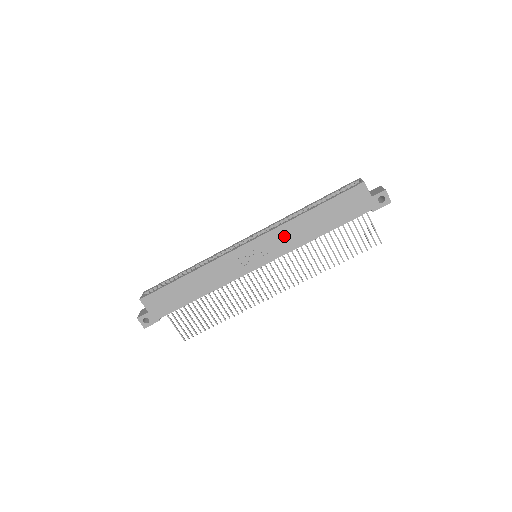
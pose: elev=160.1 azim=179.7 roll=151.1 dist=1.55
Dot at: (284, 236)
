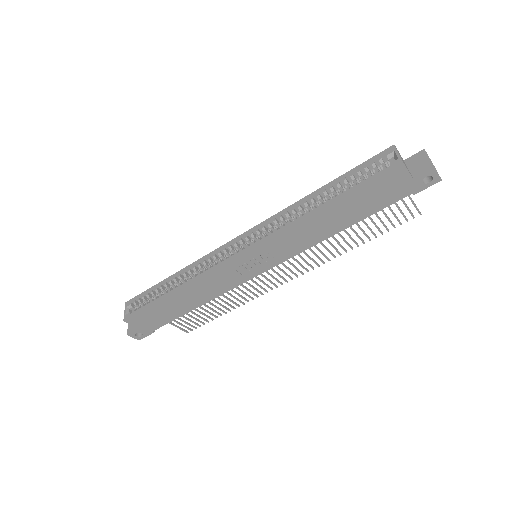
Dot at: (291, 239)
